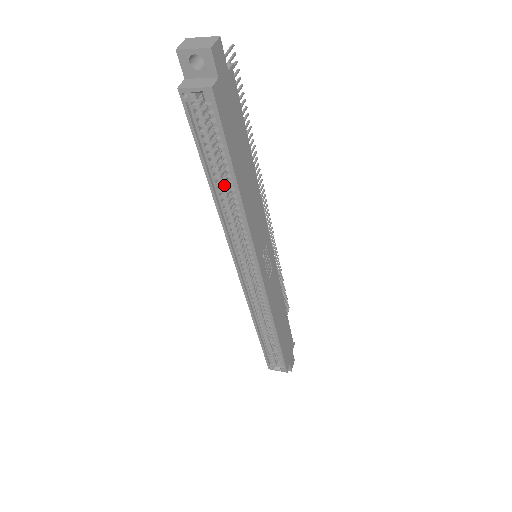
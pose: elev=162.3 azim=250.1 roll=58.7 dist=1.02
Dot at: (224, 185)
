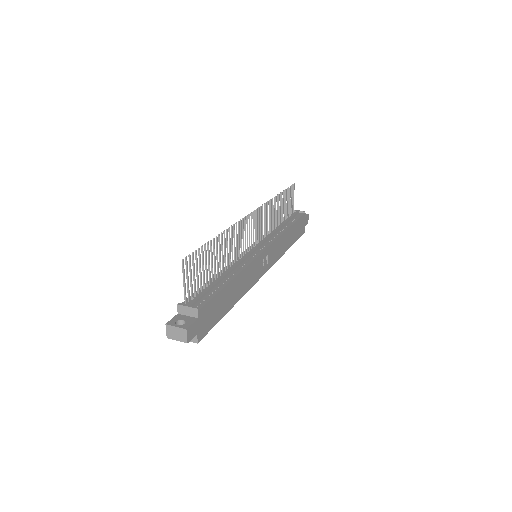
Dot at: occluded
